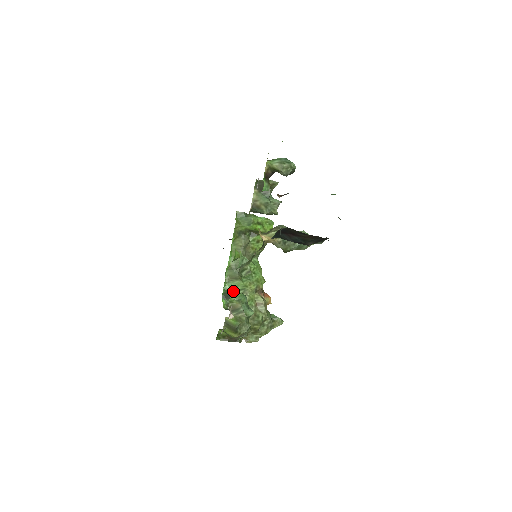
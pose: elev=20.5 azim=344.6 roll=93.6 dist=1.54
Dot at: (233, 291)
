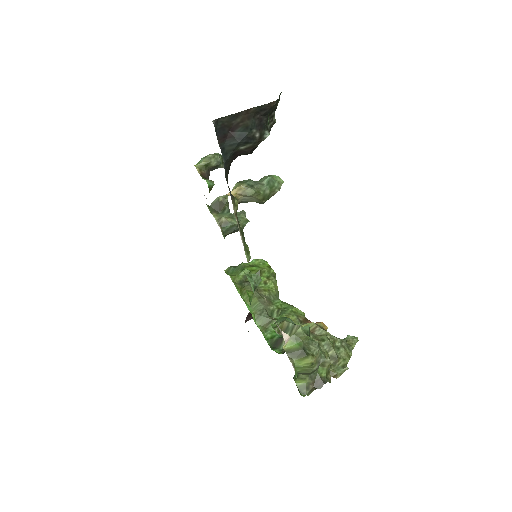
Dot at: (277, 335)
